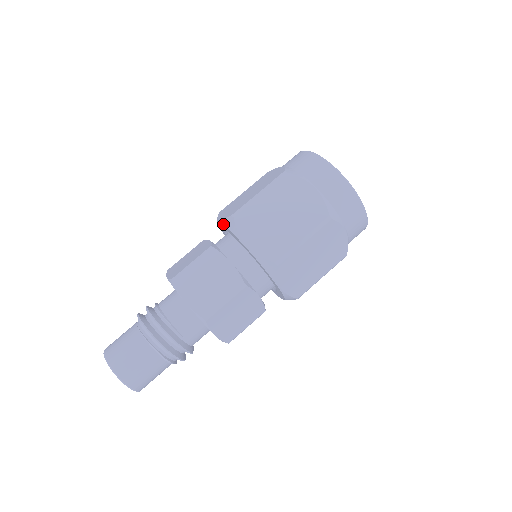
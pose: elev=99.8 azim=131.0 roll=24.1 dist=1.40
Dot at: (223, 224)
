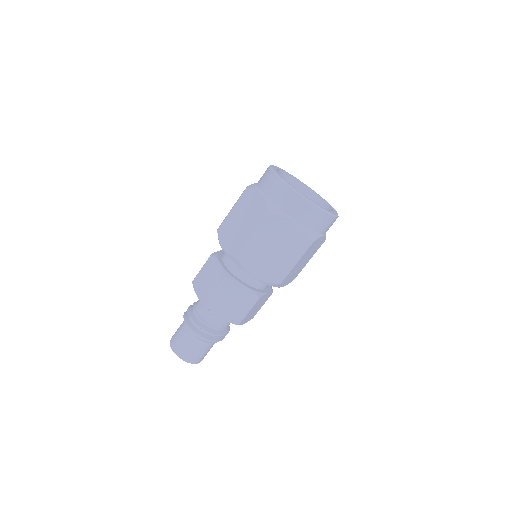
Dot at: occluded
